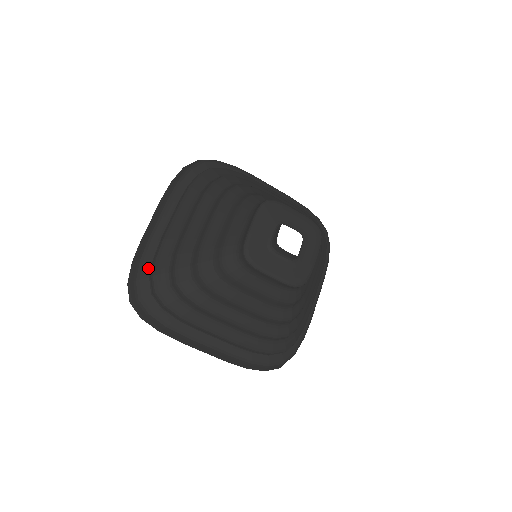
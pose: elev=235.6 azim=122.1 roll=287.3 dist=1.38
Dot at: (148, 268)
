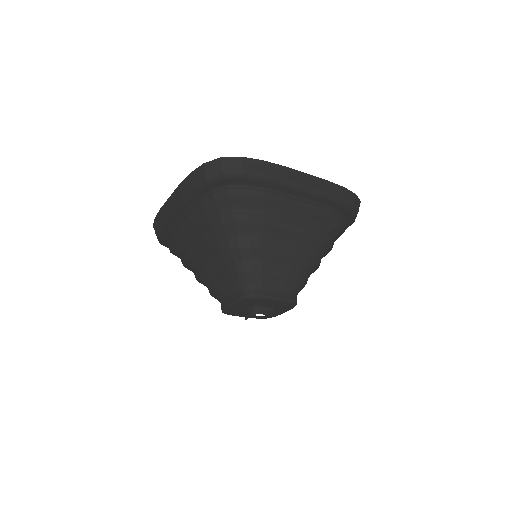
Dot at: (166, 236)
